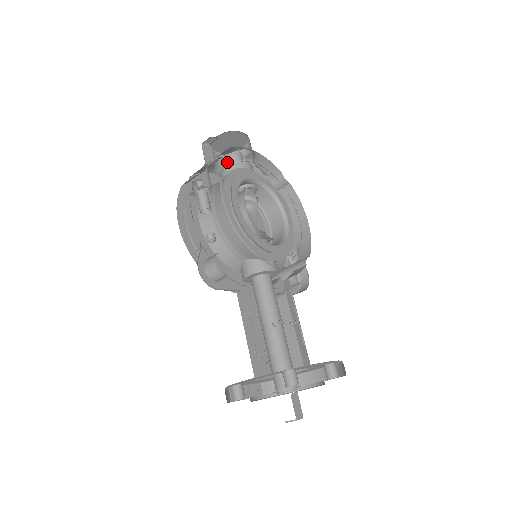
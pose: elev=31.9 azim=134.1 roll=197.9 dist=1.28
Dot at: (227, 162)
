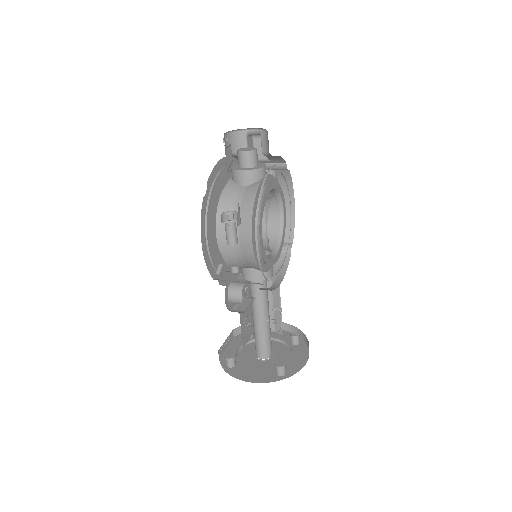
Dot at: (243, 161)
